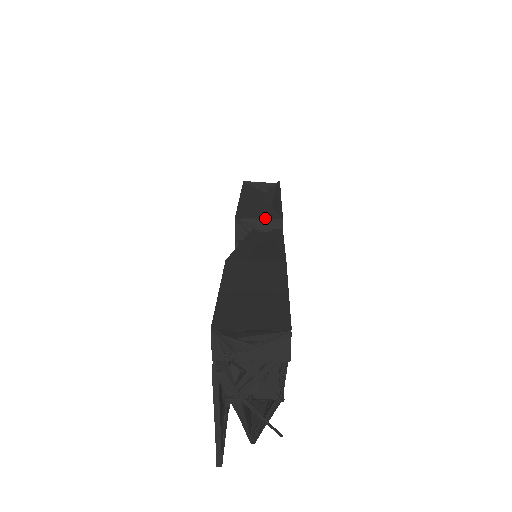
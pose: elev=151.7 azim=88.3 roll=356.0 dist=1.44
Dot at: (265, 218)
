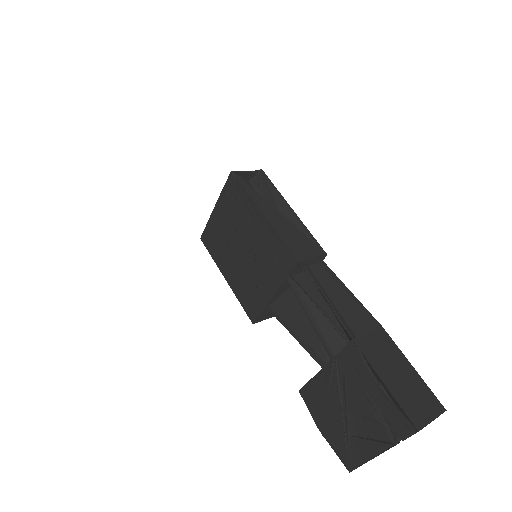
Dot at: (316, 256)
